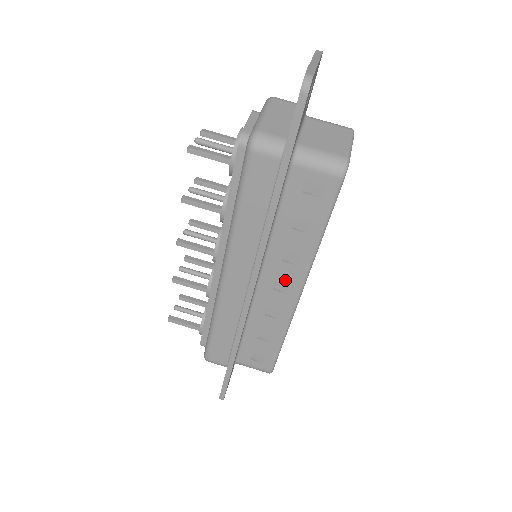
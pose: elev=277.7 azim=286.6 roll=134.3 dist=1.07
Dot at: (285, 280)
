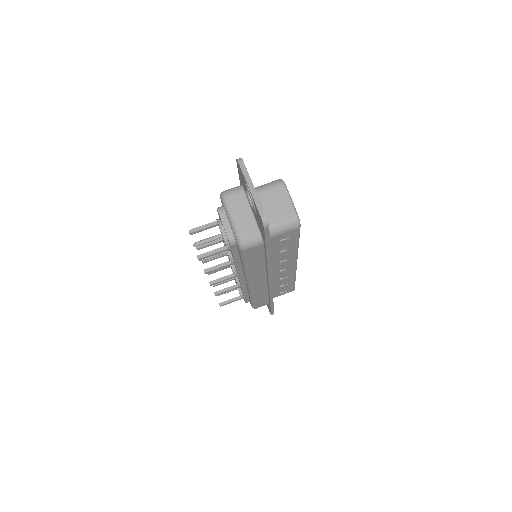
Dot at: (285, 266)
